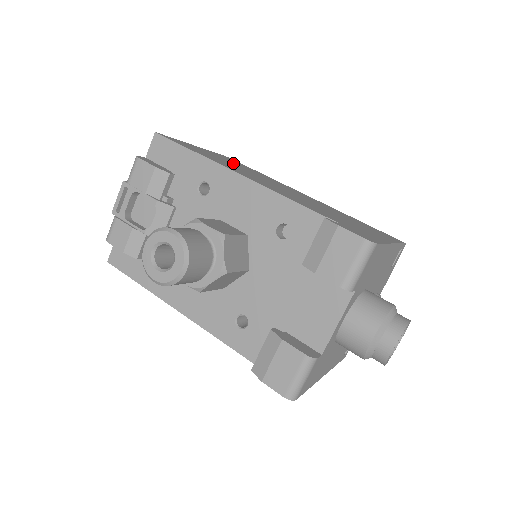
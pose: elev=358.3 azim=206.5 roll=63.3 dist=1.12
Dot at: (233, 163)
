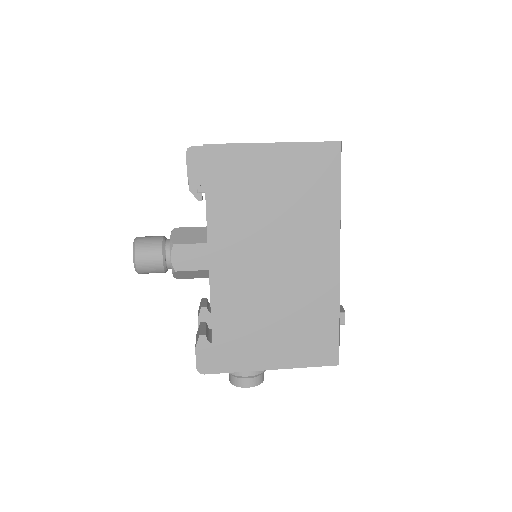
Dot at: (286, 189)
